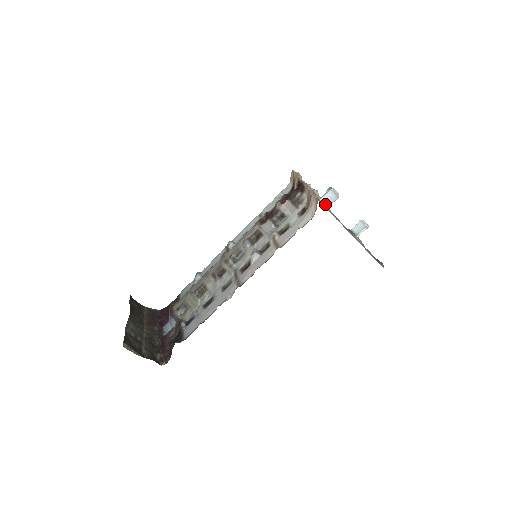
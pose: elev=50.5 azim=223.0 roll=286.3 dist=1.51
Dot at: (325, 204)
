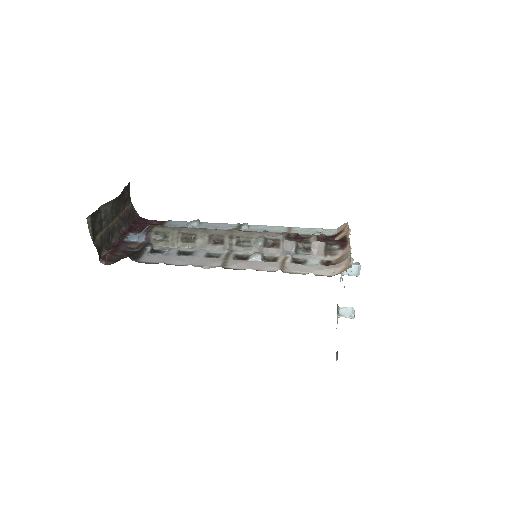
Dot at: occluded
